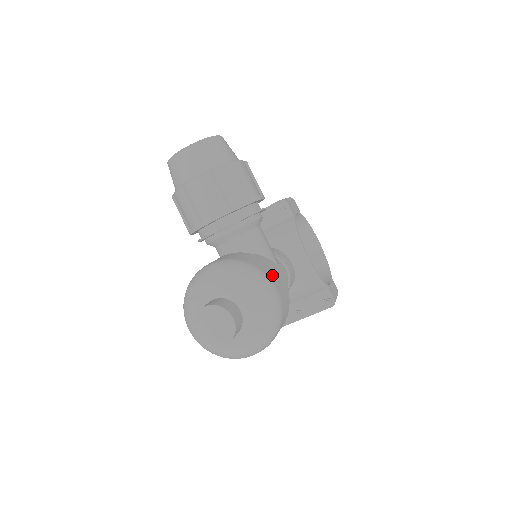
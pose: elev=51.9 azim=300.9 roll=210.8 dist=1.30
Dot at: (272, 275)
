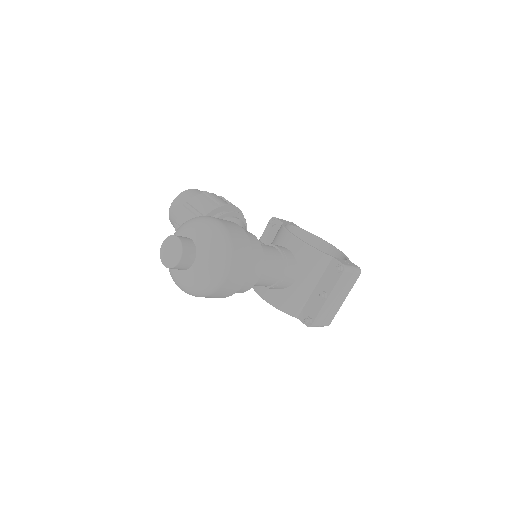
Dot at: occluded
